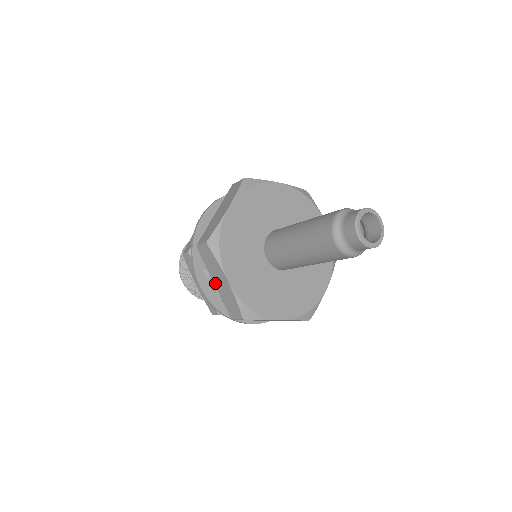
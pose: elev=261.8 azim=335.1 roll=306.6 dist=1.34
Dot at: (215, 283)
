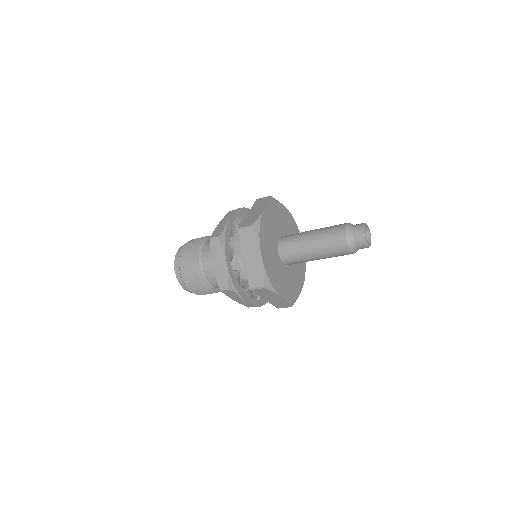
Dot at: (266, 300)
